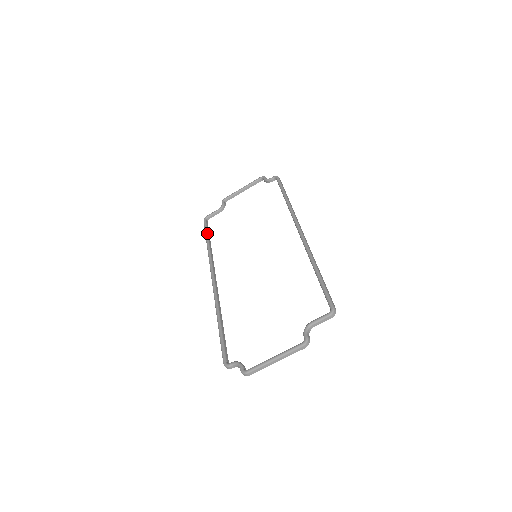
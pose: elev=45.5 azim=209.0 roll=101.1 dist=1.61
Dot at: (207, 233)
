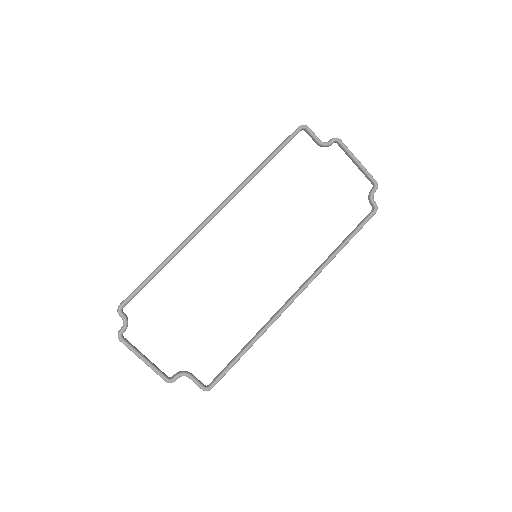
Dot at: occluded
